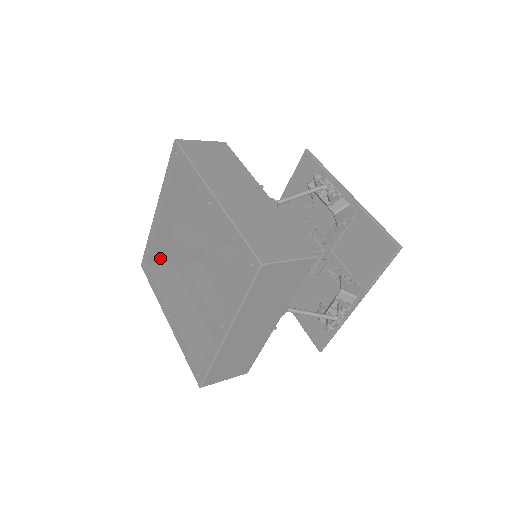
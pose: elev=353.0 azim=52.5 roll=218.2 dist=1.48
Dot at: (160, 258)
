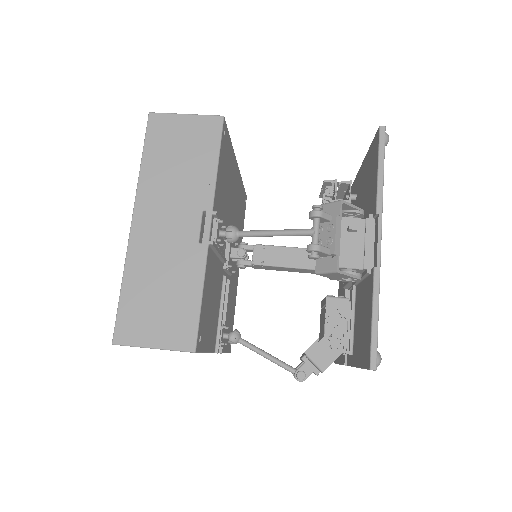
Dot at: occluded
